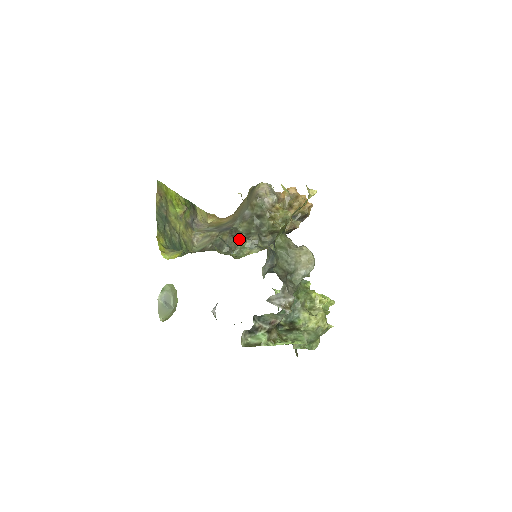
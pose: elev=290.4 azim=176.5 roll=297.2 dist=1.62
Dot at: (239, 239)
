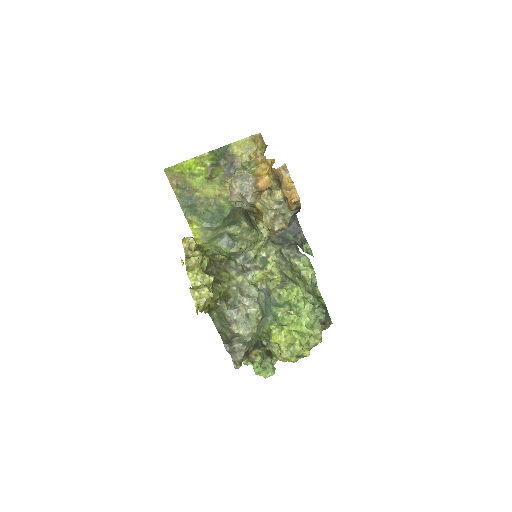
Dot at: (251, 219)
